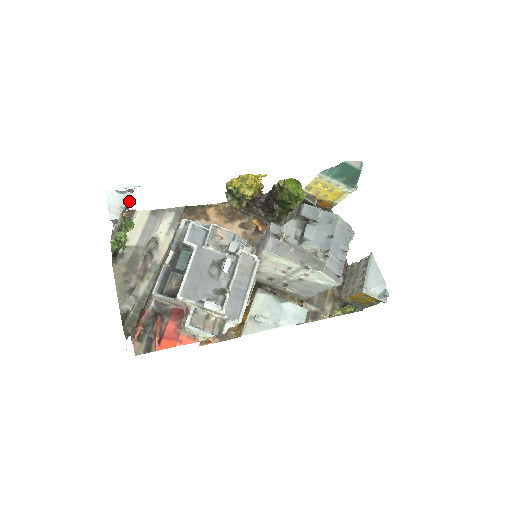
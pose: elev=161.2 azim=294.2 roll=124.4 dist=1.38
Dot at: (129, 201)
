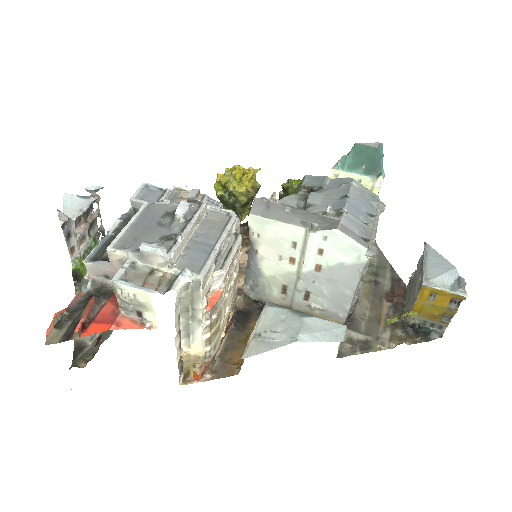
Dot at: (101, 221)
